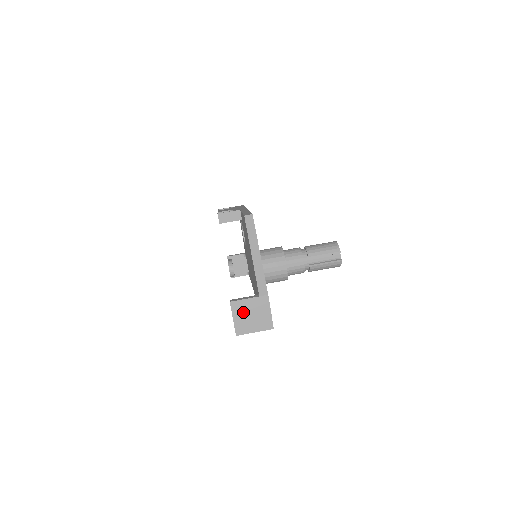
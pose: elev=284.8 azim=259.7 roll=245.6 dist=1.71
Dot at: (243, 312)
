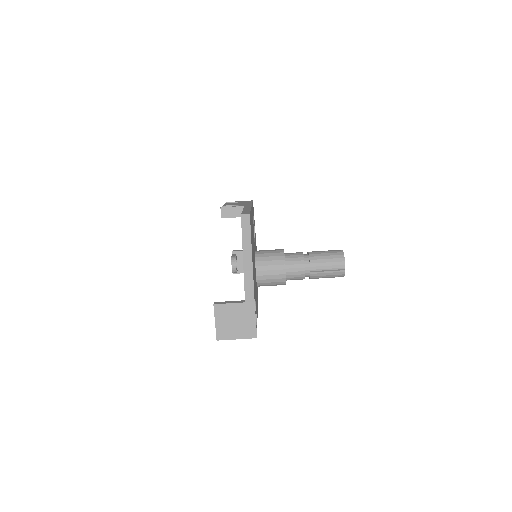
Dot at: (226, 317)
